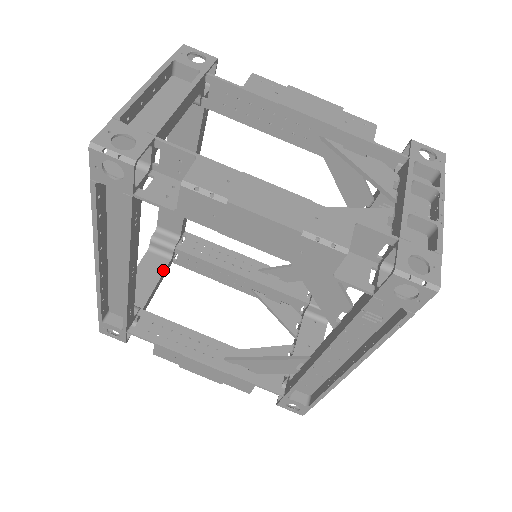
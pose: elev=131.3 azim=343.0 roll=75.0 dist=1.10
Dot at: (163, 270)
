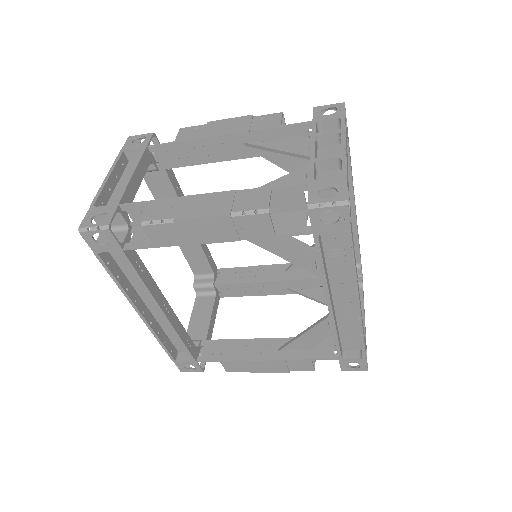
Dot at: (212, 306)
